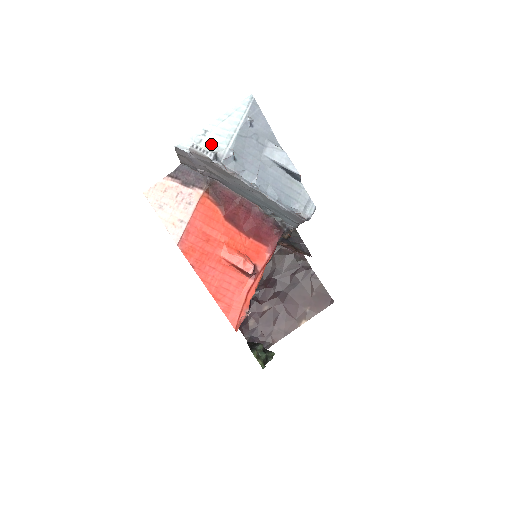
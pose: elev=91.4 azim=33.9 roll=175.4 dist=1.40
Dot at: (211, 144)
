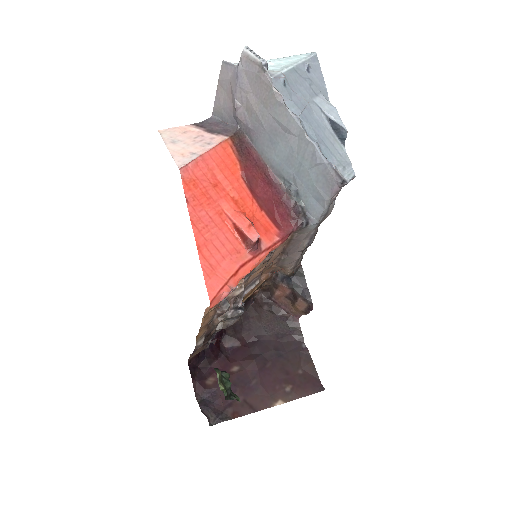
Dot at: occluded
